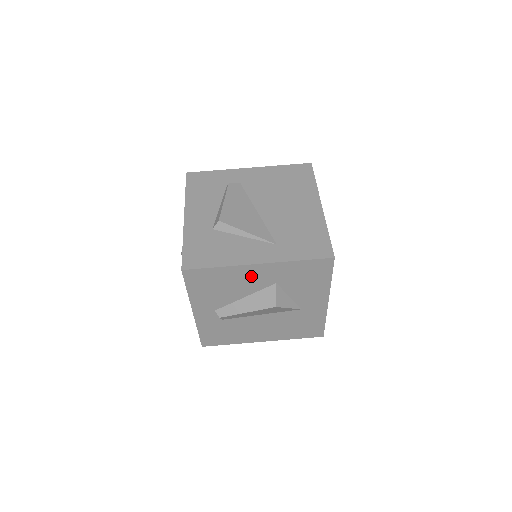
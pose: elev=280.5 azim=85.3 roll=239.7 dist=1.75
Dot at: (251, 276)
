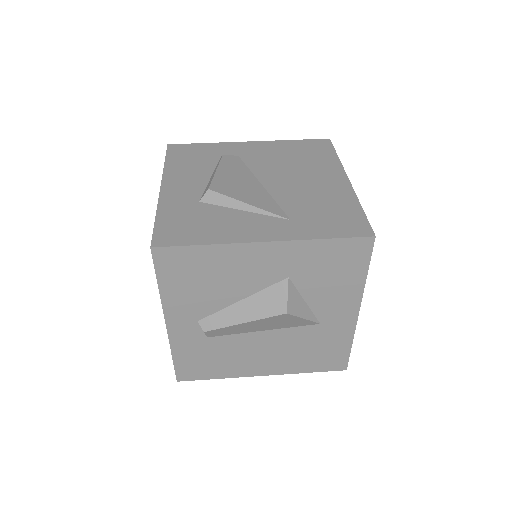
Dot at: (253, 263)
